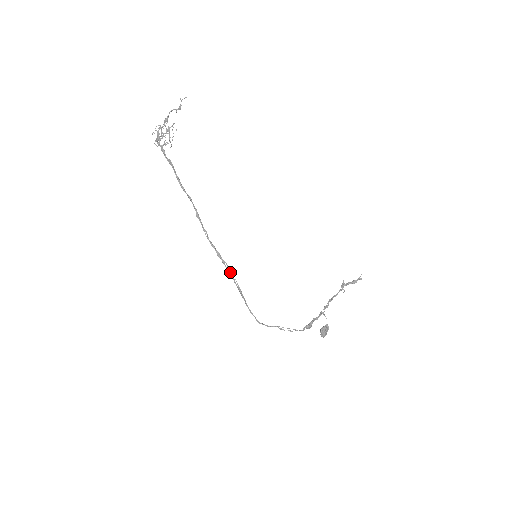
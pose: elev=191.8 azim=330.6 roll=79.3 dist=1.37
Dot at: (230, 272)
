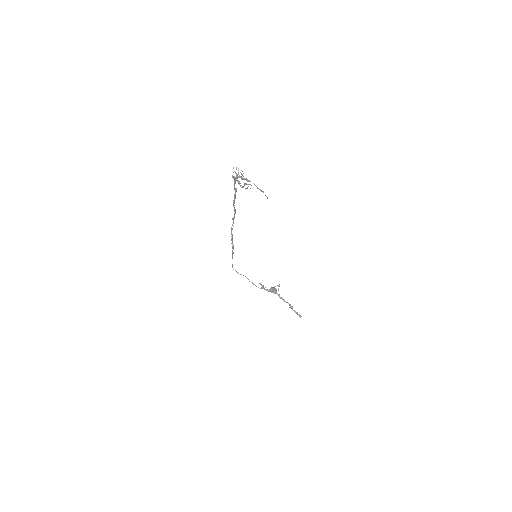
Dot at: (233, 248)
